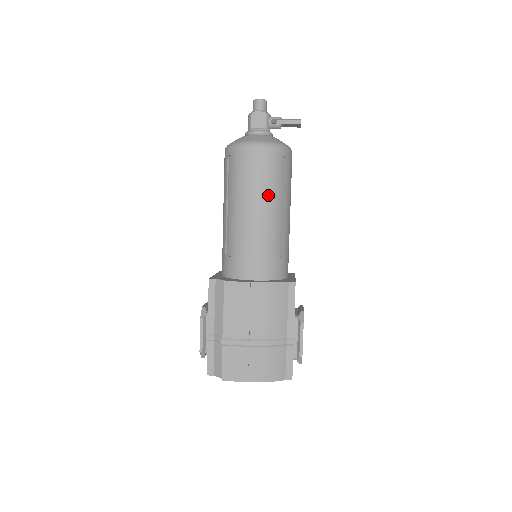
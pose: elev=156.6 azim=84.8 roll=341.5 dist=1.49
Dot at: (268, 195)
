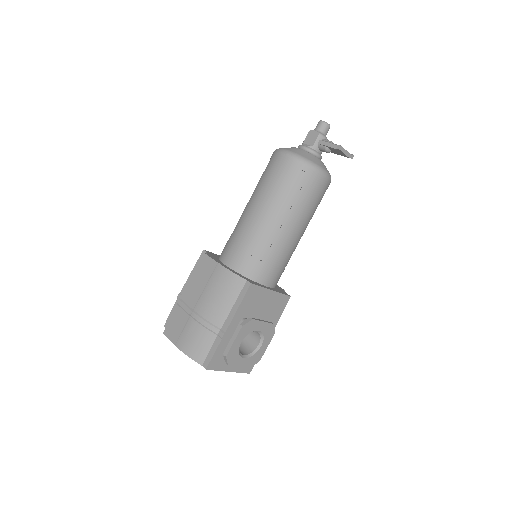
Dot at: (272, 198)
